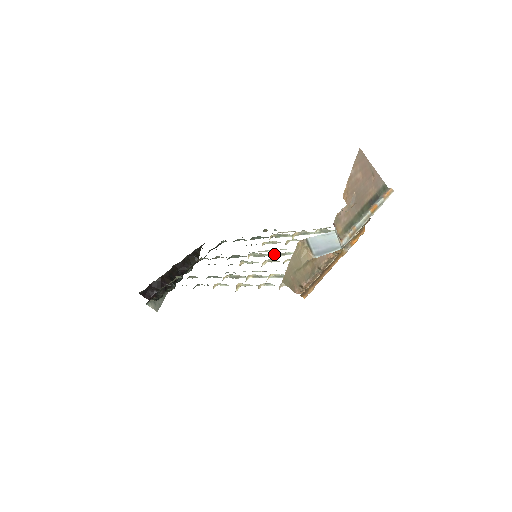
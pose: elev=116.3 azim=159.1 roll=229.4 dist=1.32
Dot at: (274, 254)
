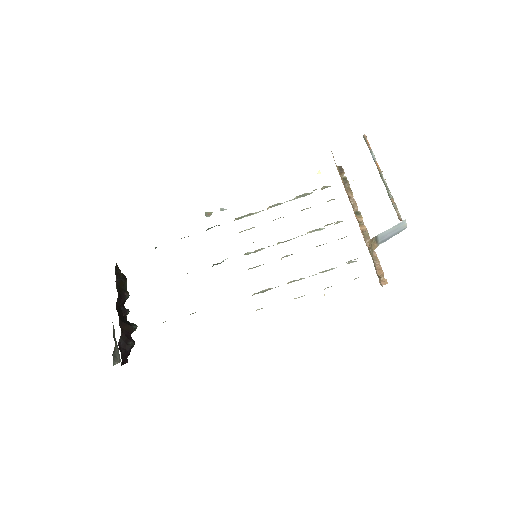
Dot at: occluded
